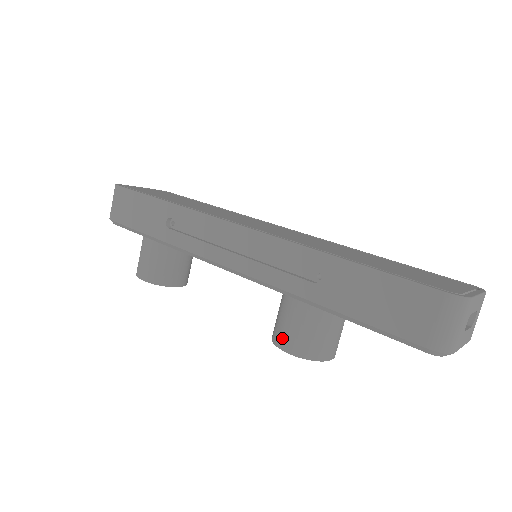
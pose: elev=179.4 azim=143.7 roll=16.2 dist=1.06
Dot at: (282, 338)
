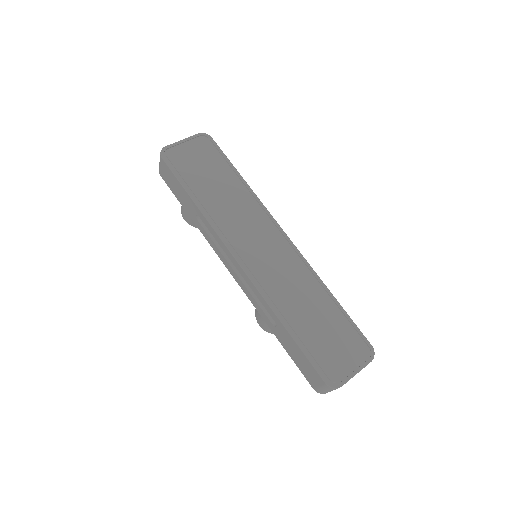
Dot at: (258, 319)
